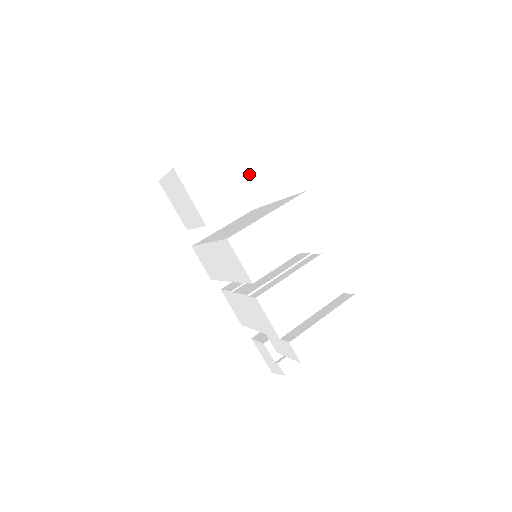
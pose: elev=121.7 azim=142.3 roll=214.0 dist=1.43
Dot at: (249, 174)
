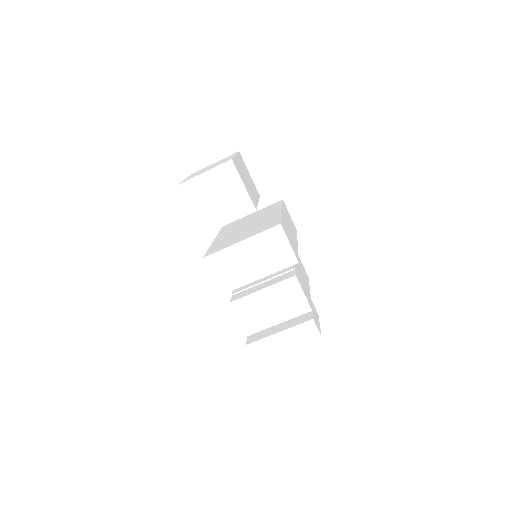
Dot at: (244, 193)
